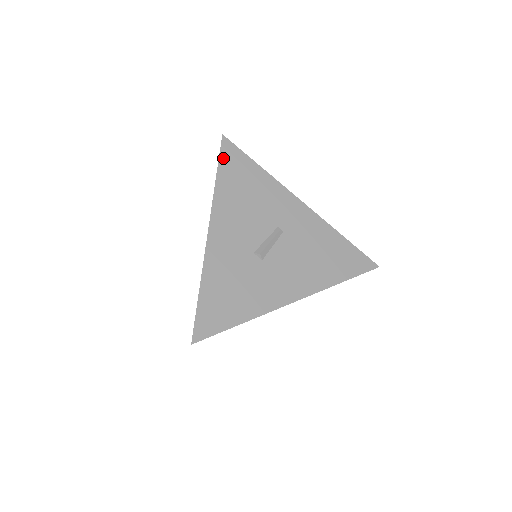
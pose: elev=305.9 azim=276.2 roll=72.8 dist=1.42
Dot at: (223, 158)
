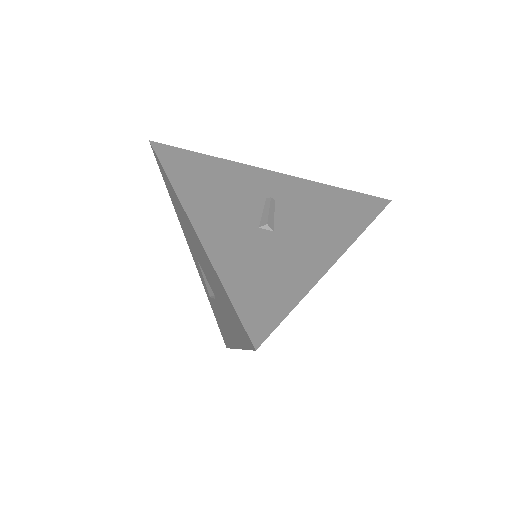
Dot at: (163, 158)
